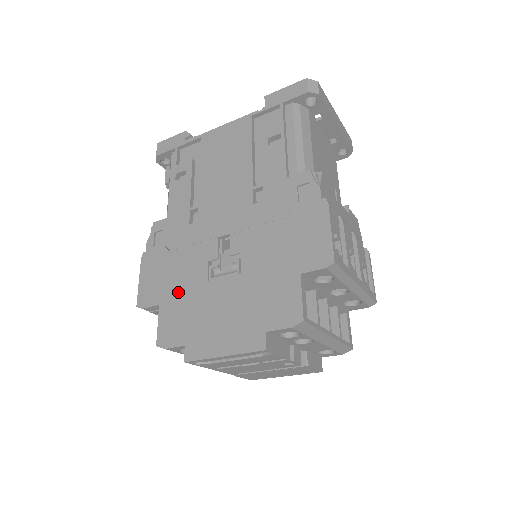
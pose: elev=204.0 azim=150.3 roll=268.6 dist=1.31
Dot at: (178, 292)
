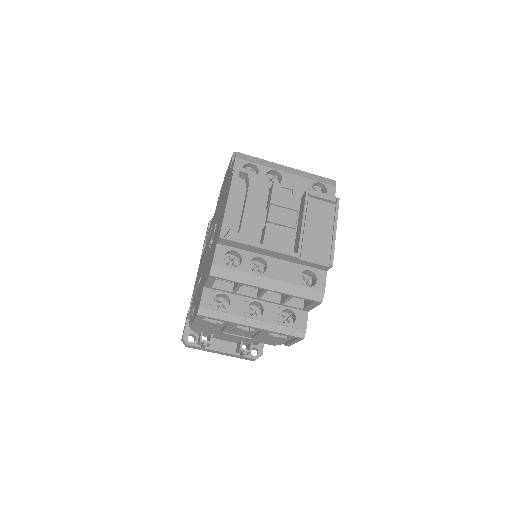
Dot at: (206, 270)
